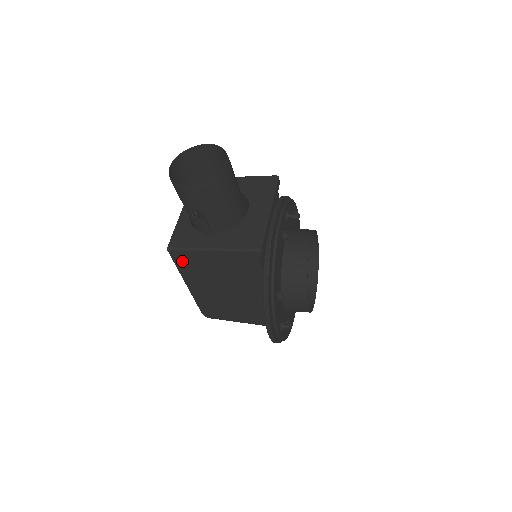
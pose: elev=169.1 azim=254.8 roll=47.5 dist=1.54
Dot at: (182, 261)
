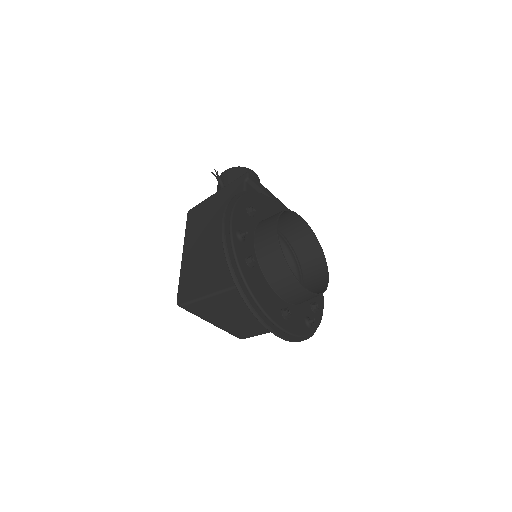
Dot at: (192, 218)
